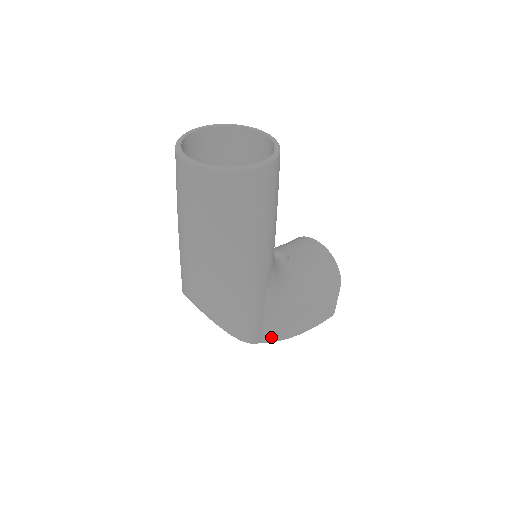
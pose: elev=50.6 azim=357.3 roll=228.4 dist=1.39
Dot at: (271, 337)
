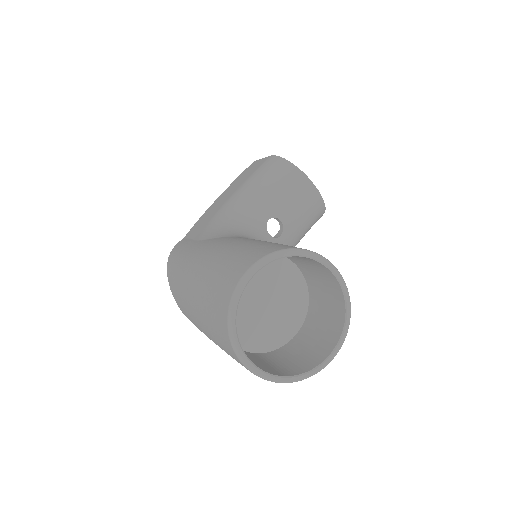
Dot at: occluded
